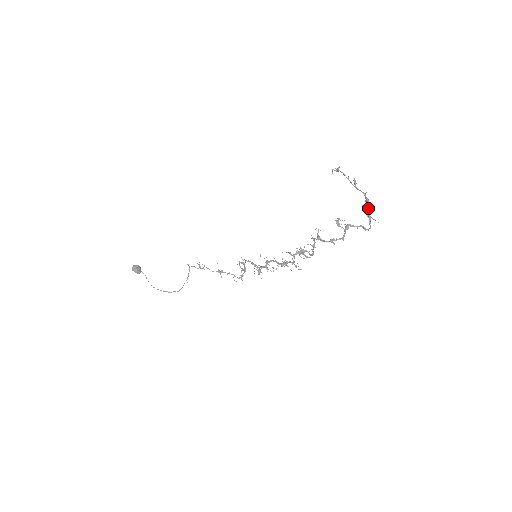
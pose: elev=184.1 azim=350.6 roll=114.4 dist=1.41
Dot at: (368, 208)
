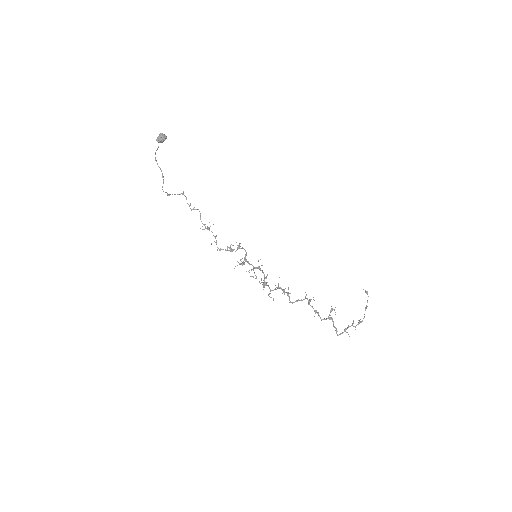
Dot at: occluded
